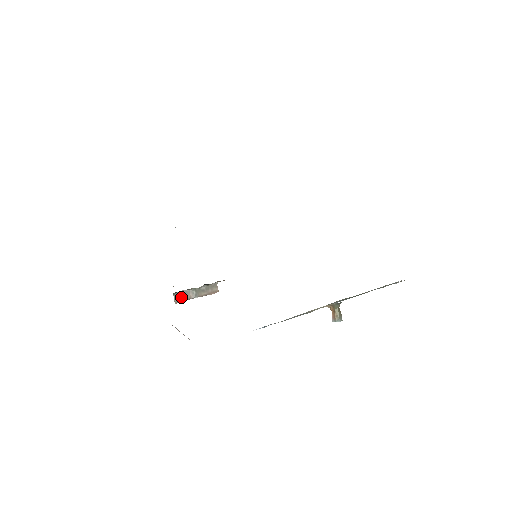
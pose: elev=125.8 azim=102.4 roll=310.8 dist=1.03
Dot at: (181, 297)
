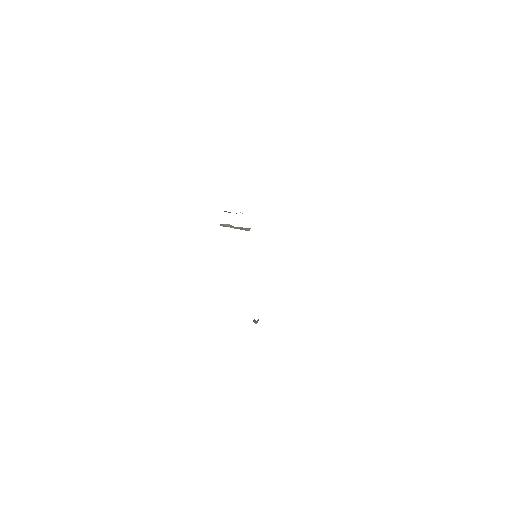
Dot at: (224, 225)
